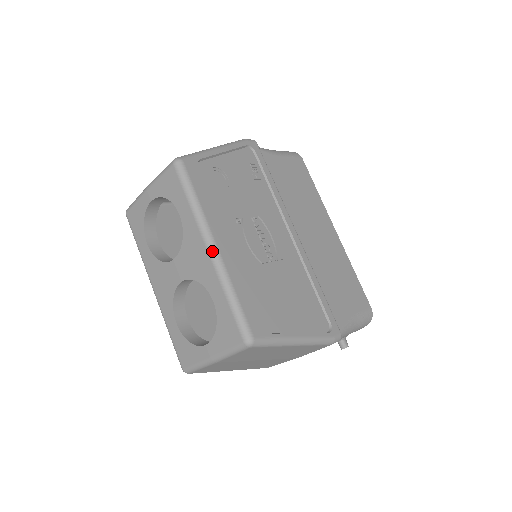
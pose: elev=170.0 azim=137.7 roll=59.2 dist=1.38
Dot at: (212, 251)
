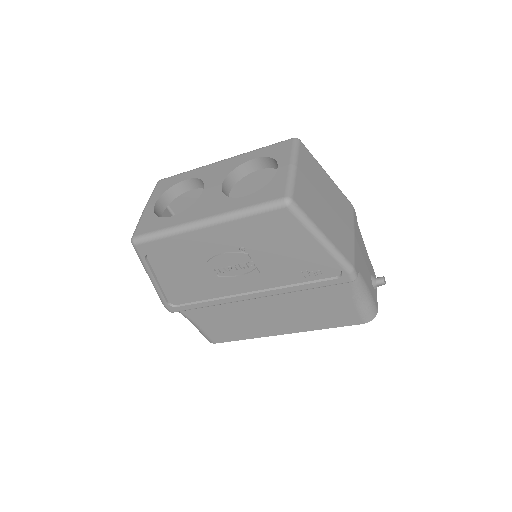
Dot at: (226, 159)
